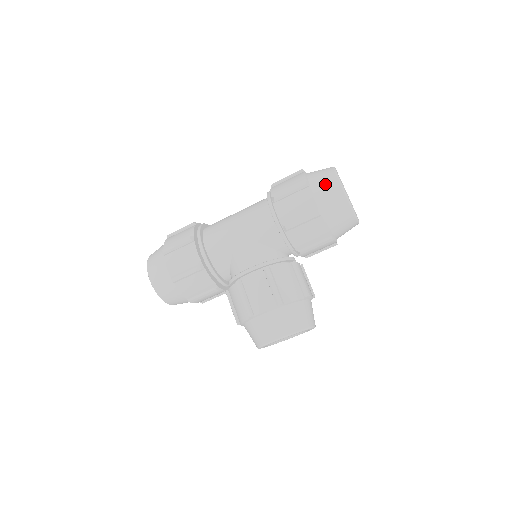
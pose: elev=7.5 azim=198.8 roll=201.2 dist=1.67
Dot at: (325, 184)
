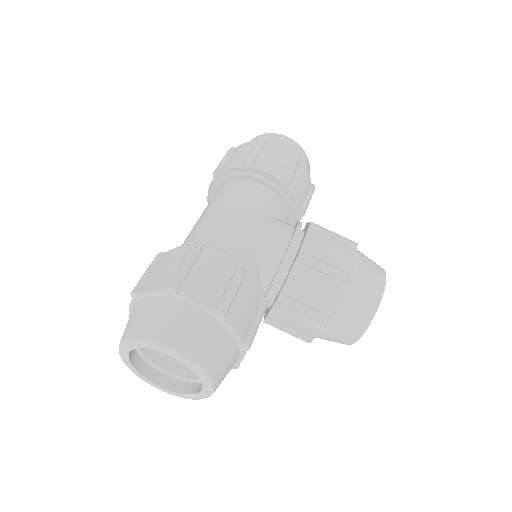
Dot at: (274, 138)
